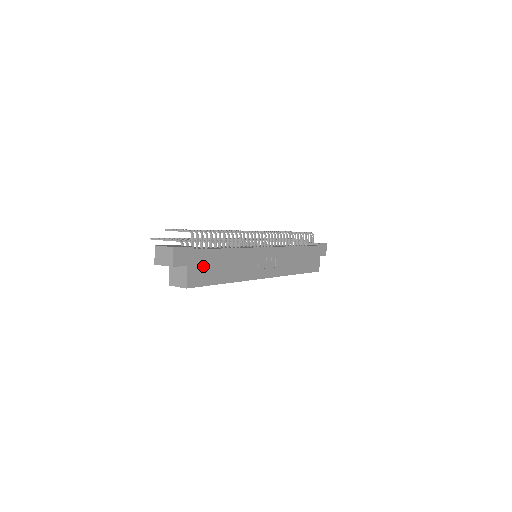
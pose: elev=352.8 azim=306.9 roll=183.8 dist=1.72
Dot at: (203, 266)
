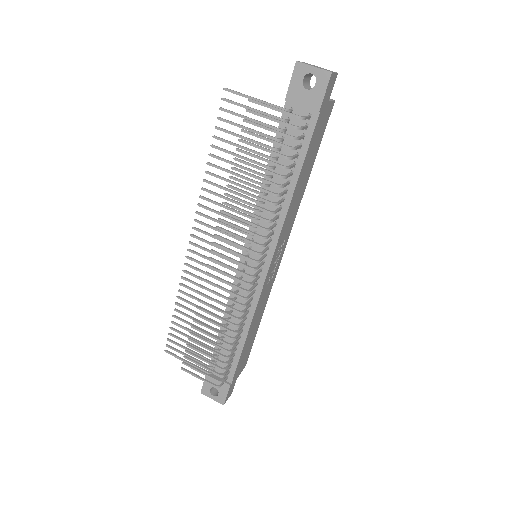
Dot at: (242, 361)
